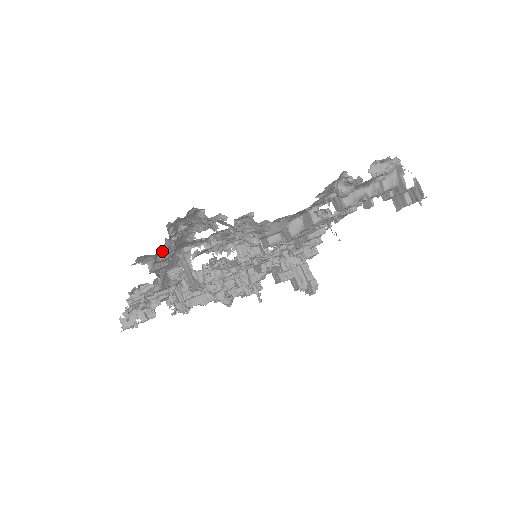
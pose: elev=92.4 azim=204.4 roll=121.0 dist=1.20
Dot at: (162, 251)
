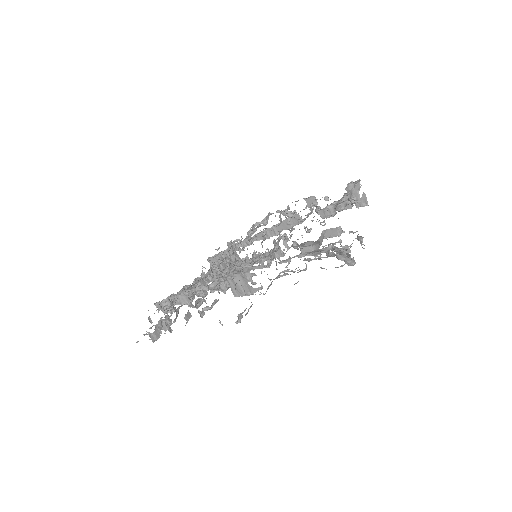
Dot at: occluded
